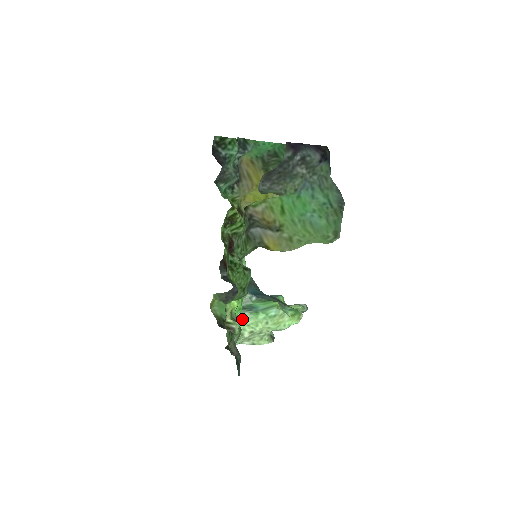
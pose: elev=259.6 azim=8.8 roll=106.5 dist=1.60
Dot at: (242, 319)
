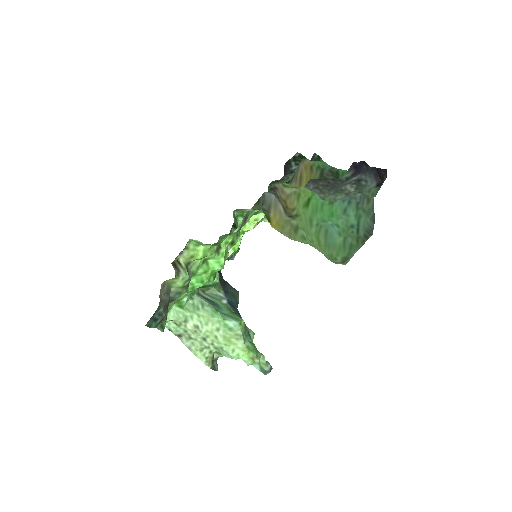
Dot at: (198, 305)
